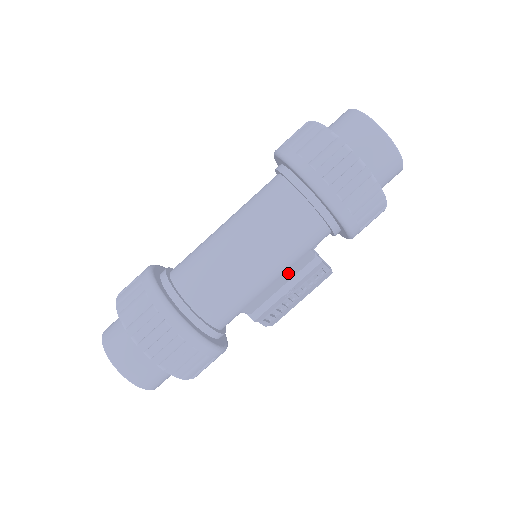
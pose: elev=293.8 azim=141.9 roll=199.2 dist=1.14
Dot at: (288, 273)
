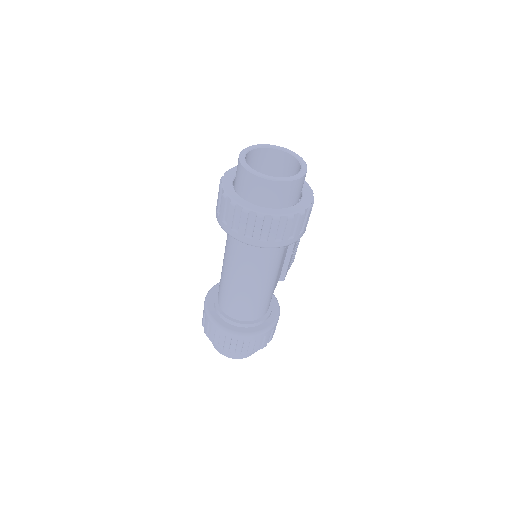
Dot at: (282, 261)
